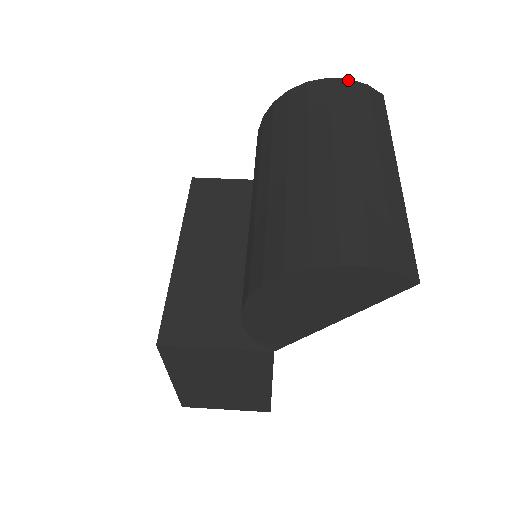
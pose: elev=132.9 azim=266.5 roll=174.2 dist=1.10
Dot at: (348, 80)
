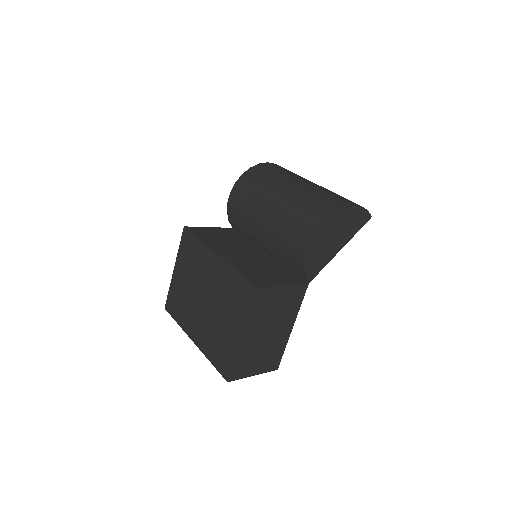
Dot at: (276, 164)
